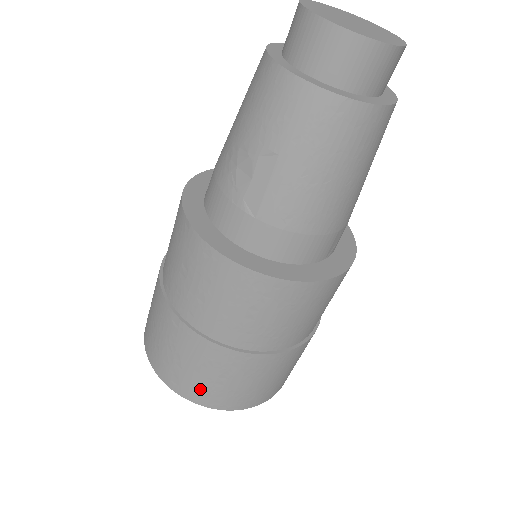
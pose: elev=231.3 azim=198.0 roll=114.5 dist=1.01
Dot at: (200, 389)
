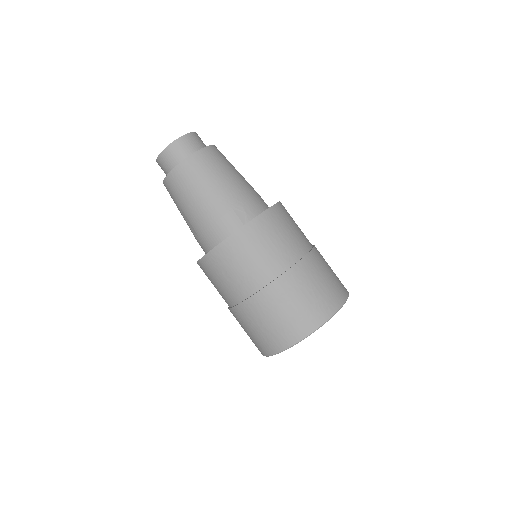
Dot at: (264, 341)
